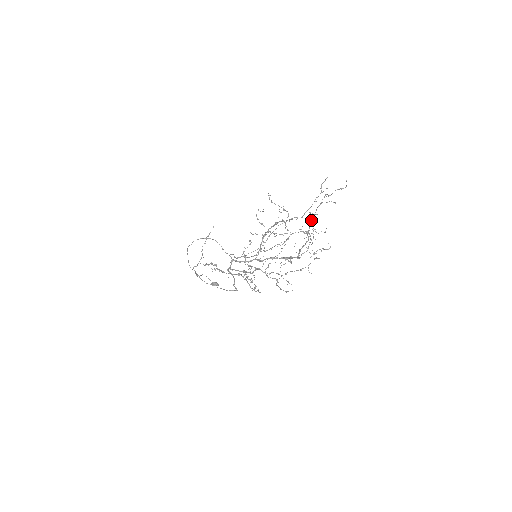
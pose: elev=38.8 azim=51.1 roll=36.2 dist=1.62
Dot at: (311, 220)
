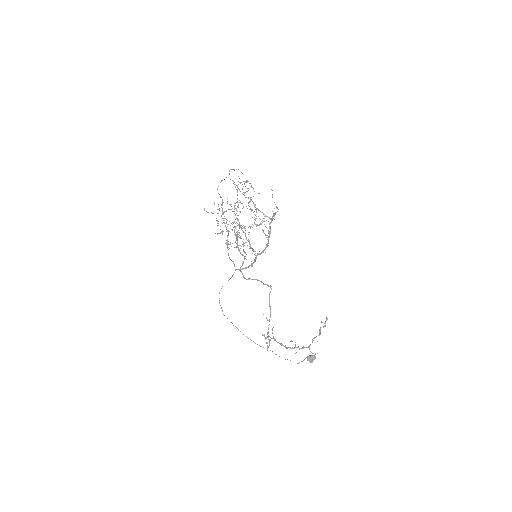
Dot at: occluded
